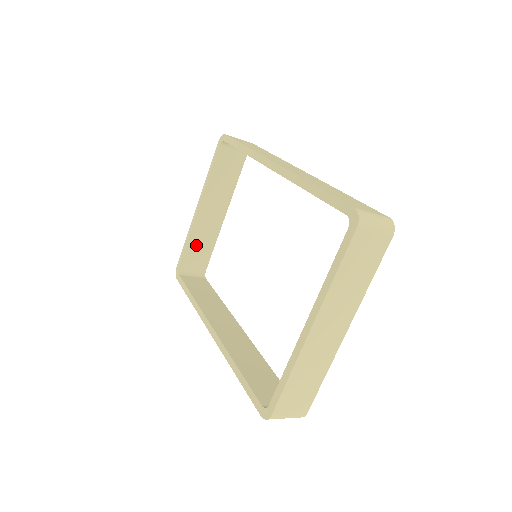
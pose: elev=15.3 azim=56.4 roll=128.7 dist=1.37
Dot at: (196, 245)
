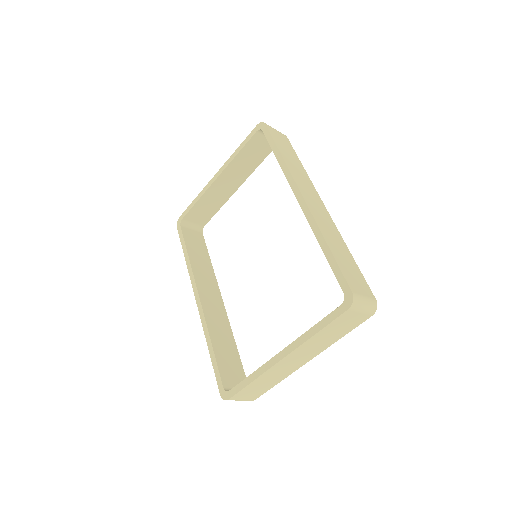
Dot at: (204, 205)
